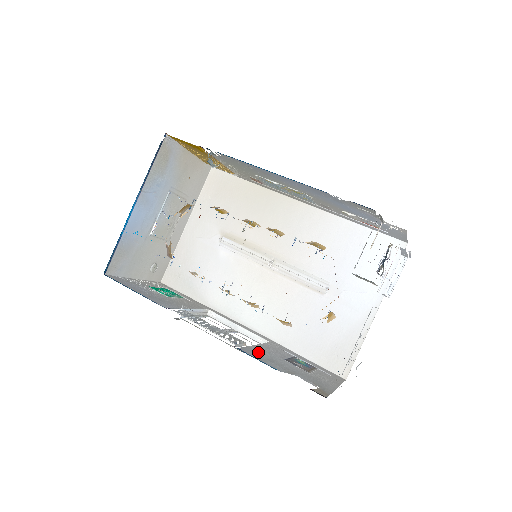
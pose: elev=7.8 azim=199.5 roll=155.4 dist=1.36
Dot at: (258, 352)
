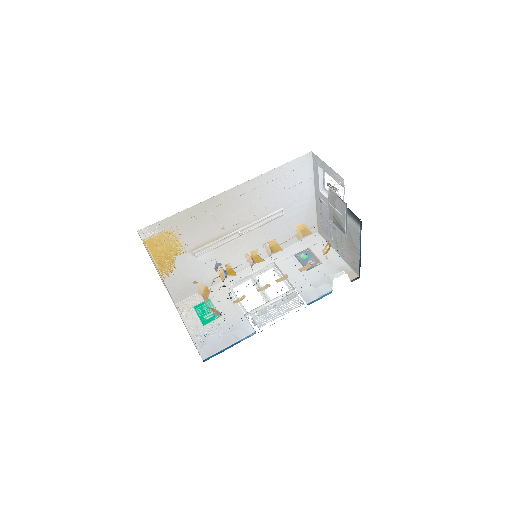
Dot at: (305, 289)
